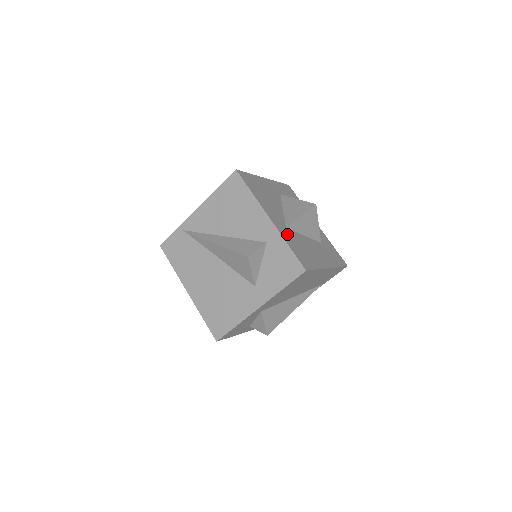
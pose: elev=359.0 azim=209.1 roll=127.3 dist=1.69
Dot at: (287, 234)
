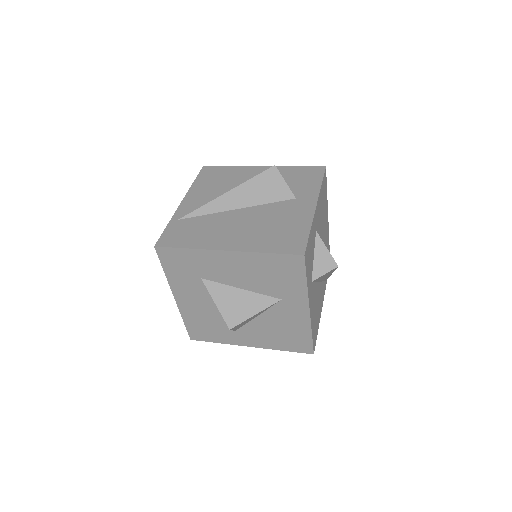
Dot at: occluded
